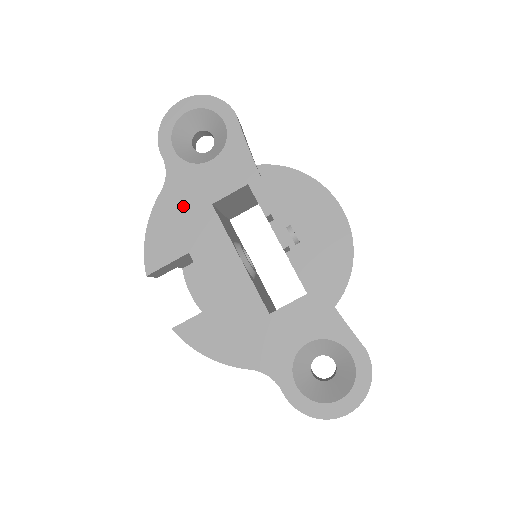
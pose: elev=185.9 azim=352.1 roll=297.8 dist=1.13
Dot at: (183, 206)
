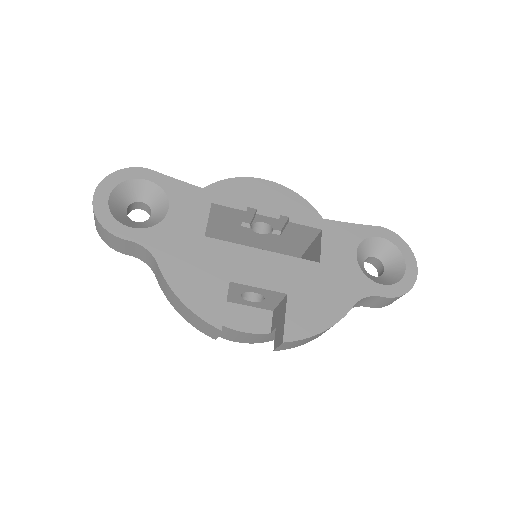
Dot at: (186, 257)
